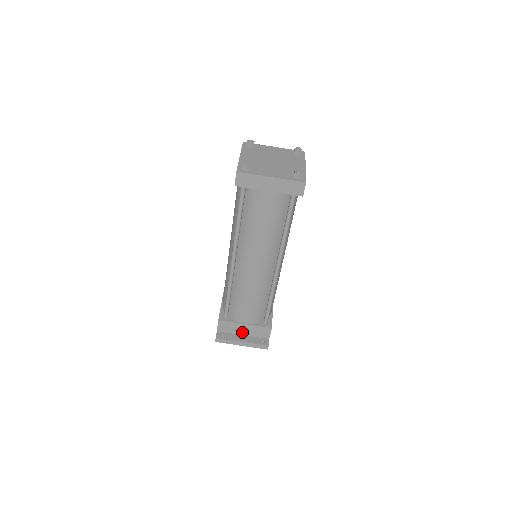
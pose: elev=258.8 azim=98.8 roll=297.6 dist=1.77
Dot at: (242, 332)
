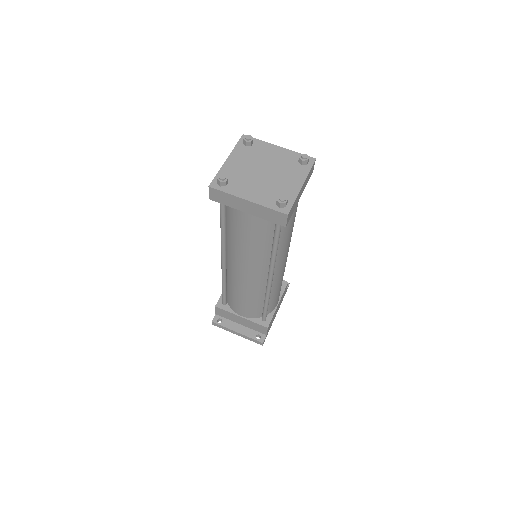
Dot at: (239, 322)
